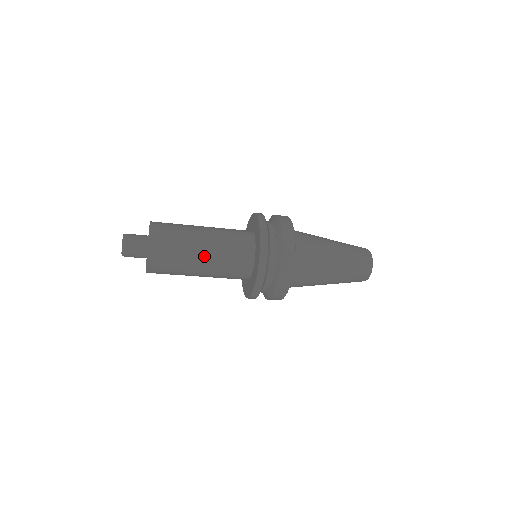
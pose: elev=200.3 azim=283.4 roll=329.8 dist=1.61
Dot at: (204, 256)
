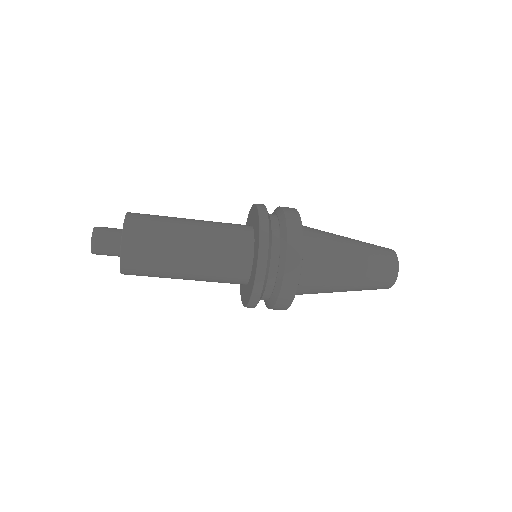
Dot at: (191, 251)
